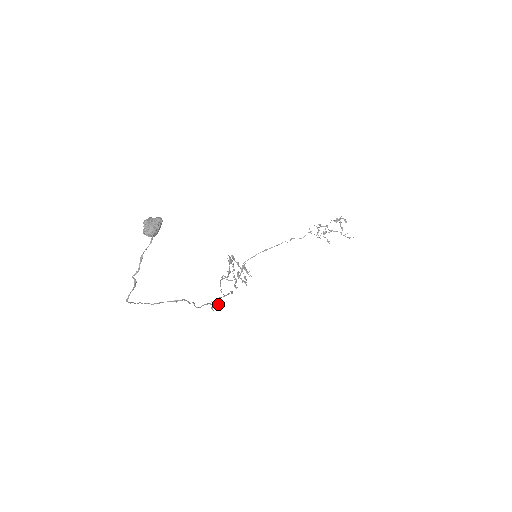
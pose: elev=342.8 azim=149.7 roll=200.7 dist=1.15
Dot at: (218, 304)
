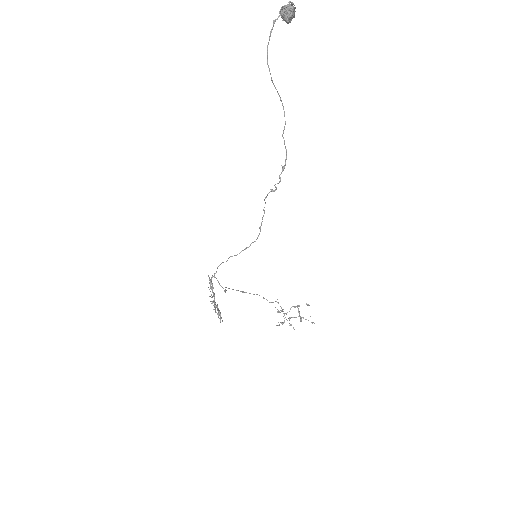
Dot at: occluded
